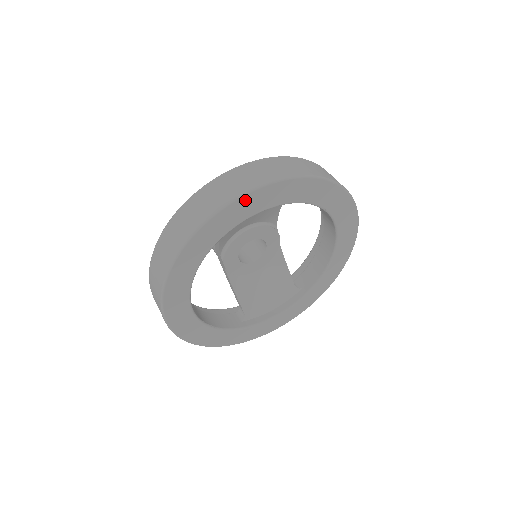
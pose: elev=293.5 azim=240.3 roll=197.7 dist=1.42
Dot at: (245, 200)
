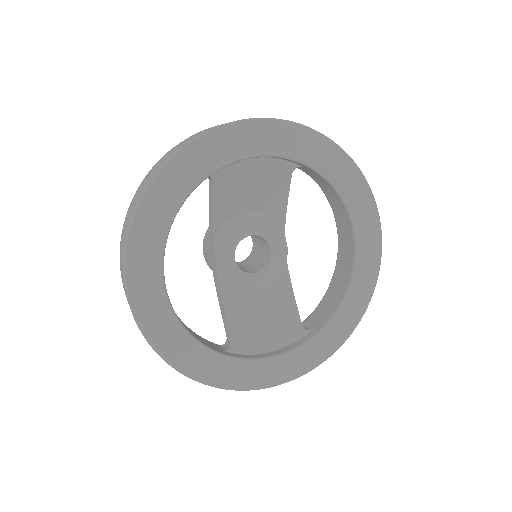
Dot at: (249, 128)
